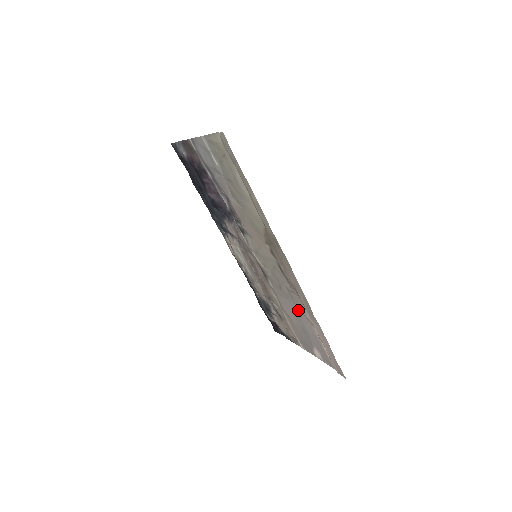
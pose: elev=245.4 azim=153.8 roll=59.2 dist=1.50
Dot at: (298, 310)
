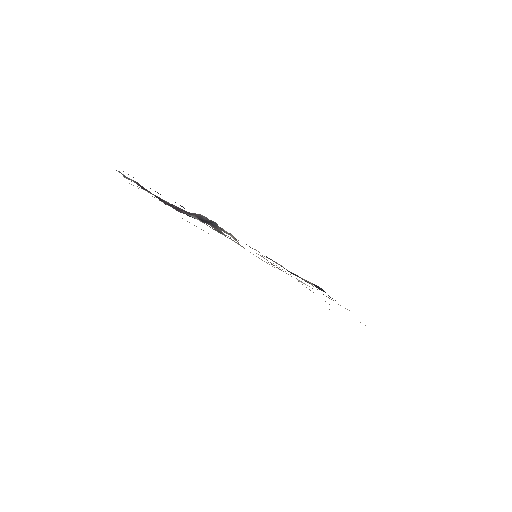
Dot at: occluded
